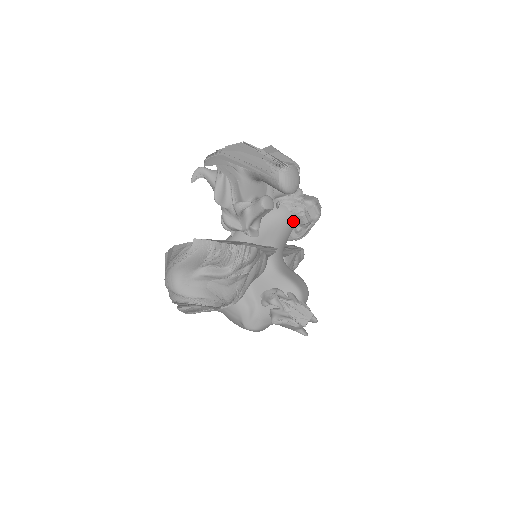
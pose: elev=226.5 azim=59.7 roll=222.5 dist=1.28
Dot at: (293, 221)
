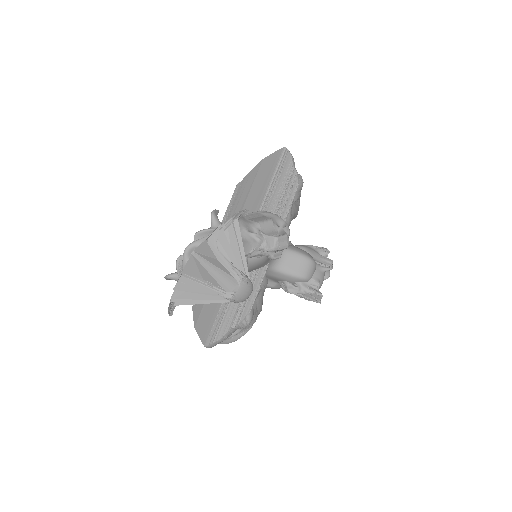
Dot at: occluded
